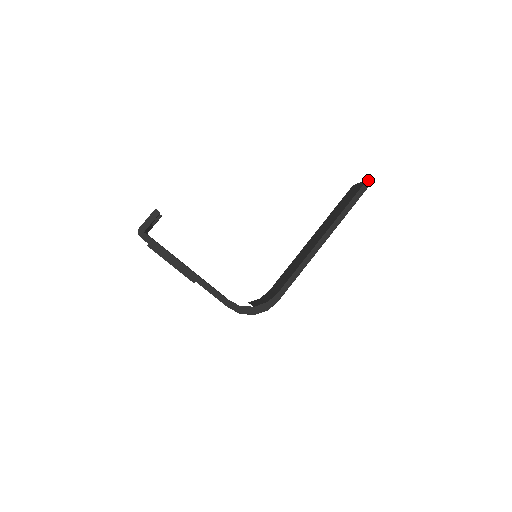
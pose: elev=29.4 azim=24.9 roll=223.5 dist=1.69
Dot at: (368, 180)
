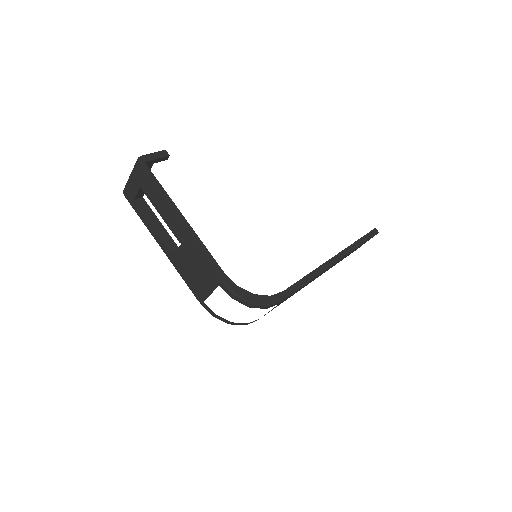
Dot at: (376, 229)
